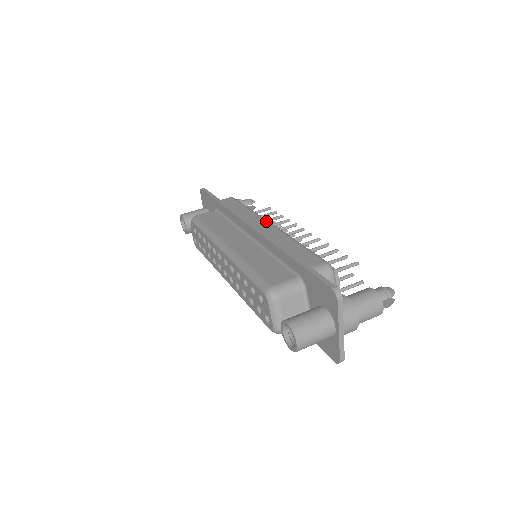
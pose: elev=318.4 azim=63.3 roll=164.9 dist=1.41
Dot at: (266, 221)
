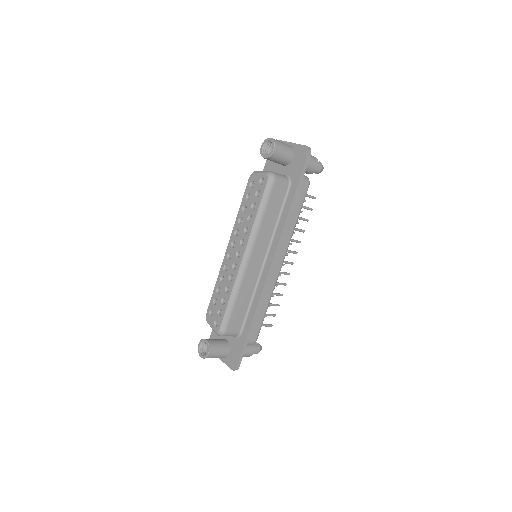
Dot at: occluded
